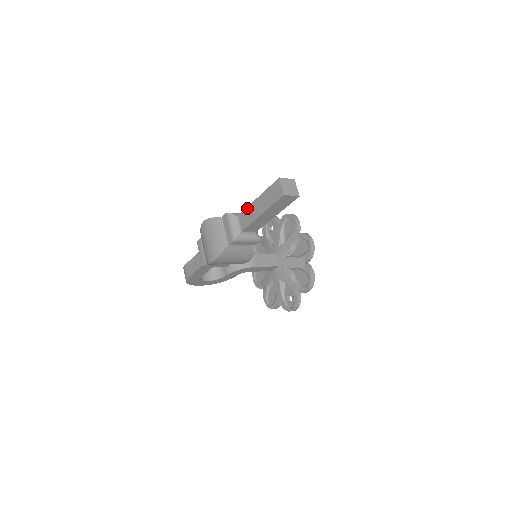
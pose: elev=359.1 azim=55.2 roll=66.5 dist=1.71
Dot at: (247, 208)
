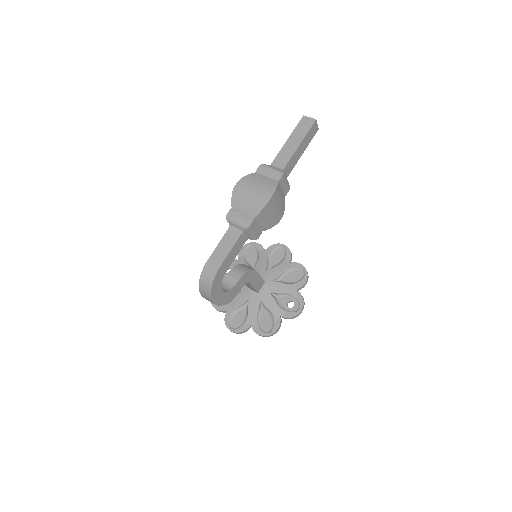
Dot at: (279, 152)
